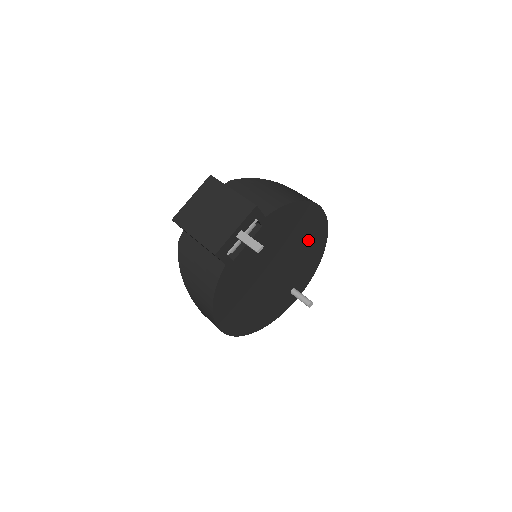
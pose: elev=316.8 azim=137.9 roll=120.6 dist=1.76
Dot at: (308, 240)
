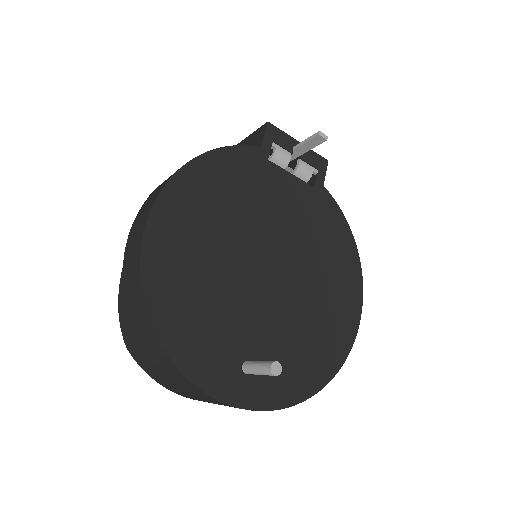
Dot at: (325, 315)
